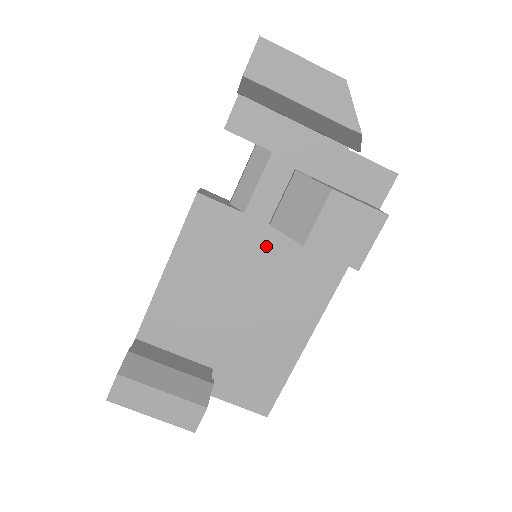
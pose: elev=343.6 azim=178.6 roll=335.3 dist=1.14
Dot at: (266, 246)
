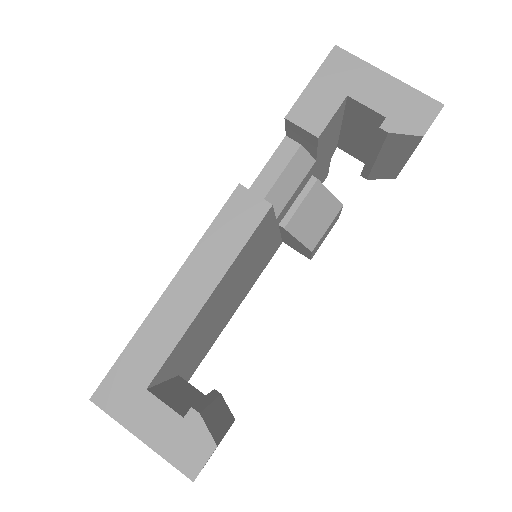
Dot at: (266, 245)
